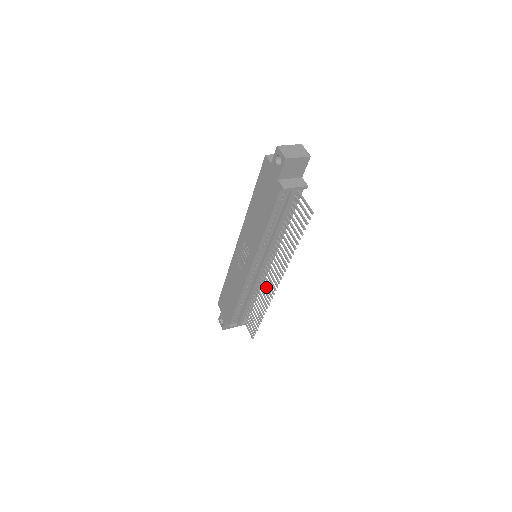
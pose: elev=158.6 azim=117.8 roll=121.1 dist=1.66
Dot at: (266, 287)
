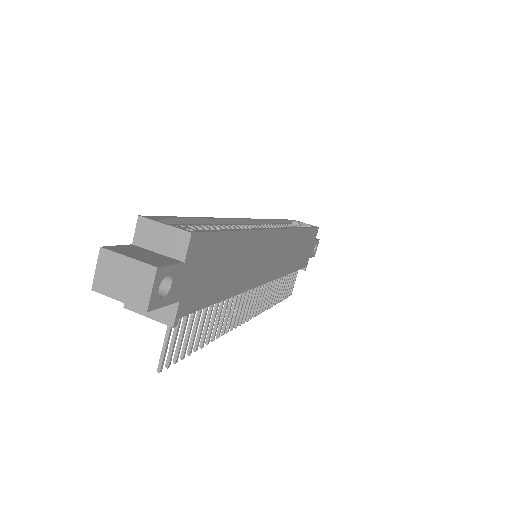
Dot at: (261, 295)
